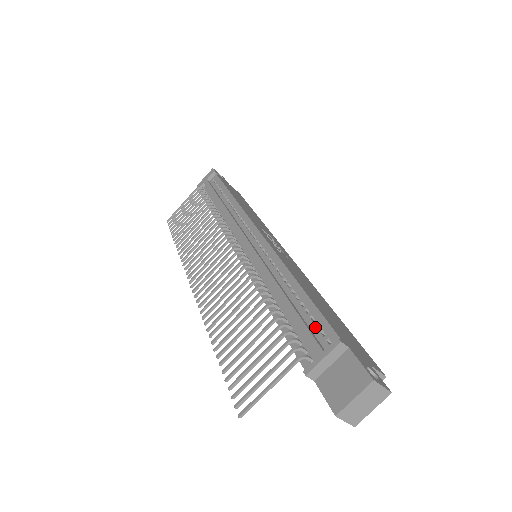
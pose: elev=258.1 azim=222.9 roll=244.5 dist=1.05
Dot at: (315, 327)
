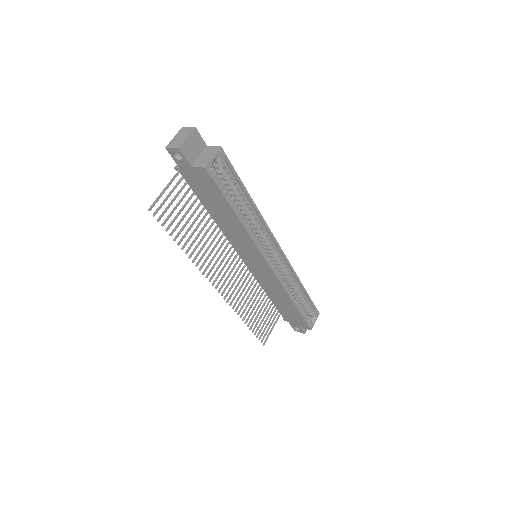
Dot at: occluded
